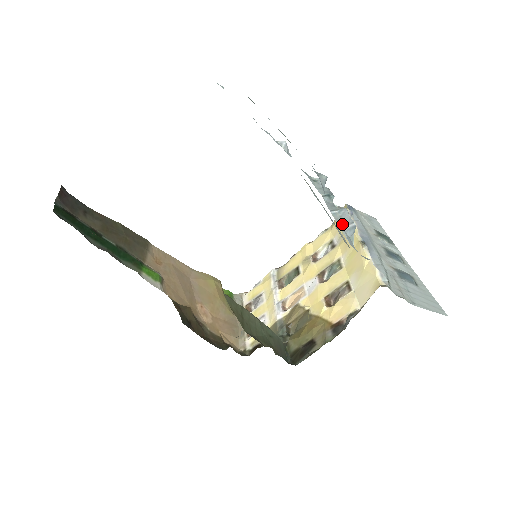
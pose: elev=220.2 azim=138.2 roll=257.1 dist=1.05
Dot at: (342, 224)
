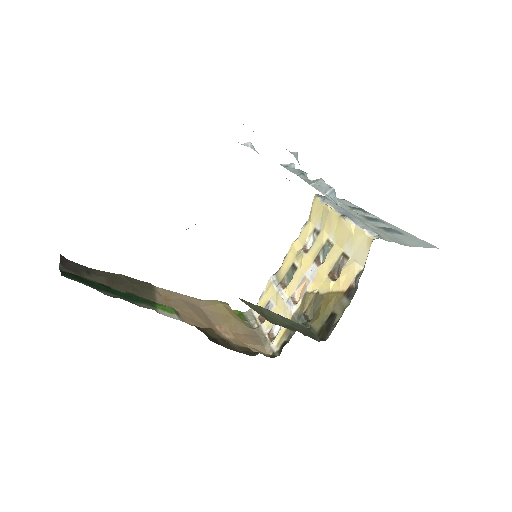
Dot at: (323, 191)
